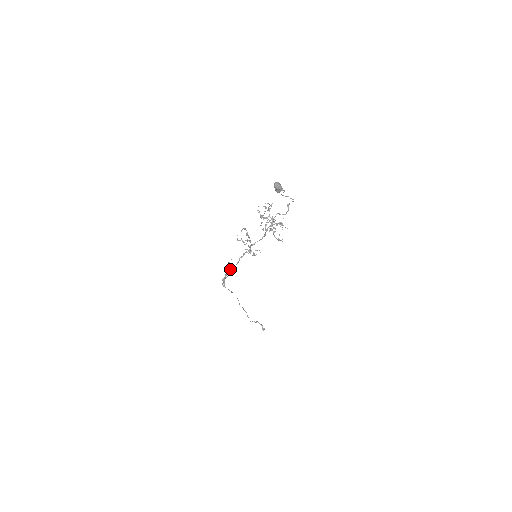
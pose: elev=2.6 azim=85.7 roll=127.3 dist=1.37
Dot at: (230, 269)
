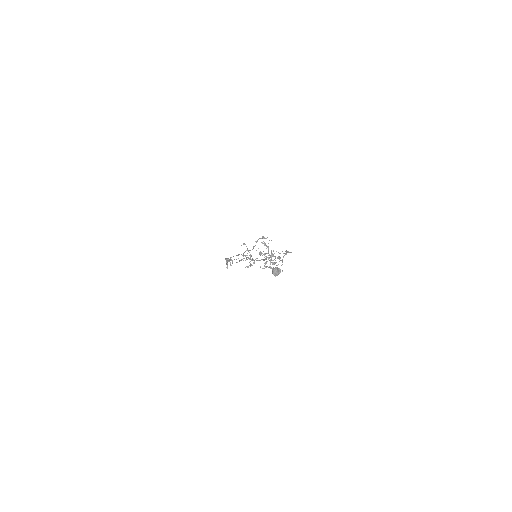
Dot at: (232, 263)
